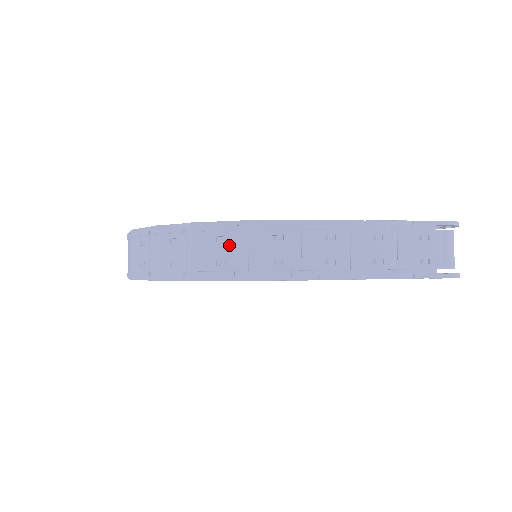
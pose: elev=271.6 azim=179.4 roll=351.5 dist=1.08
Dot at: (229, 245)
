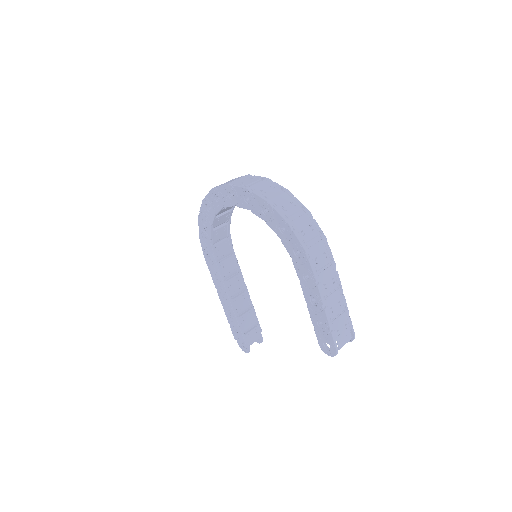
Dot at: (312, 233)
